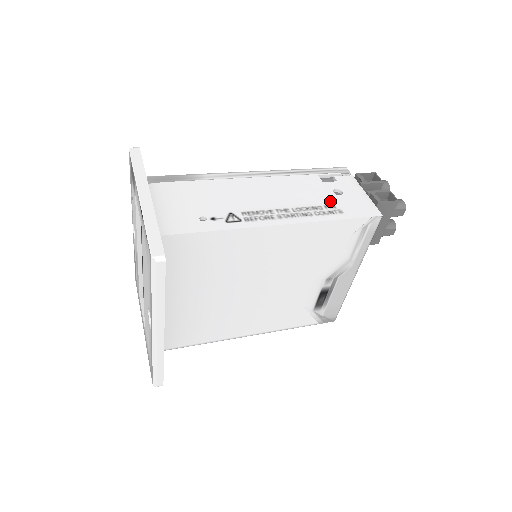
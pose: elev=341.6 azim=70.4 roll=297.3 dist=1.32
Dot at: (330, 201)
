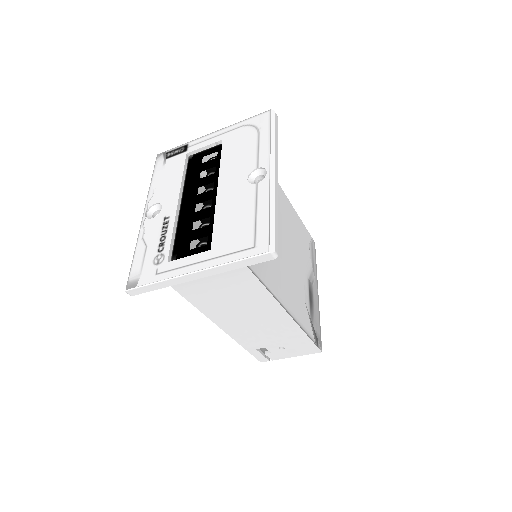
Dot at: occluded
